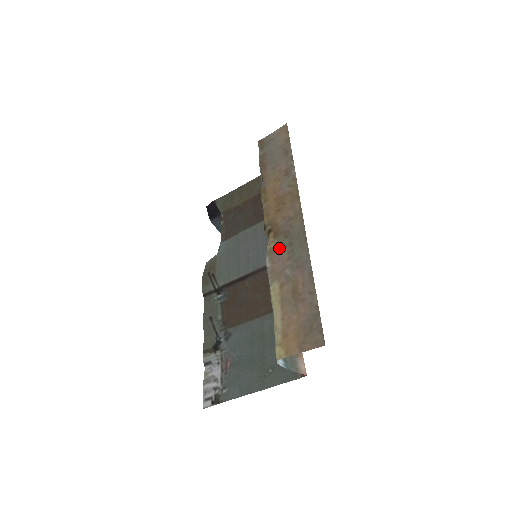
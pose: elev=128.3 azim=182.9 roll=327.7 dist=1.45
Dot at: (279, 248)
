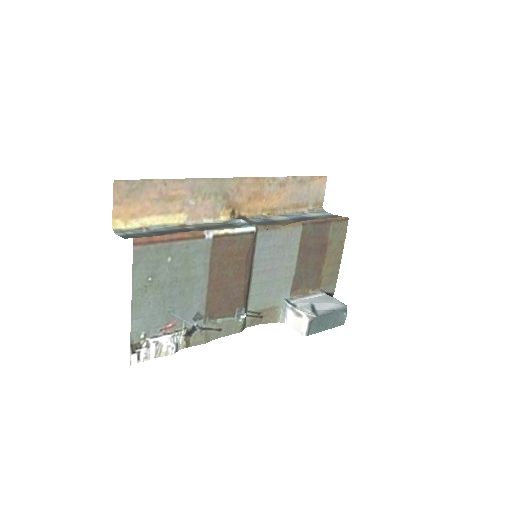
Dot at: (216, 206)
